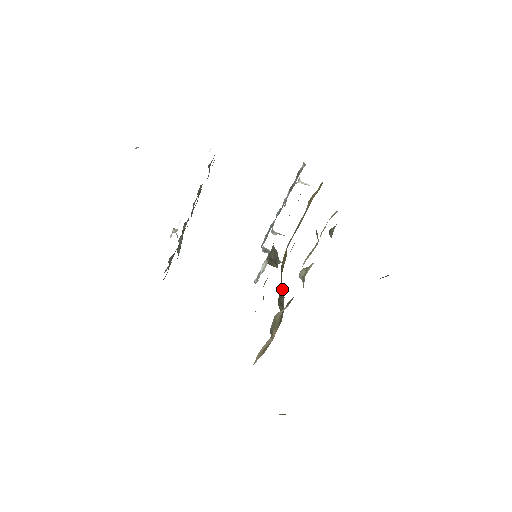
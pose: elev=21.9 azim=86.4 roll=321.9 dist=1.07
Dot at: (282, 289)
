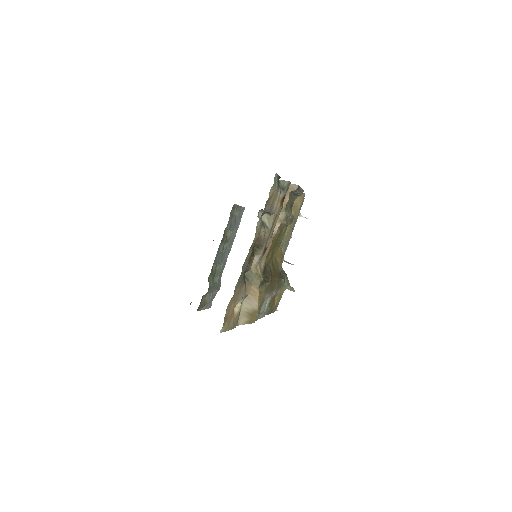
Dot at: (272, 273)
